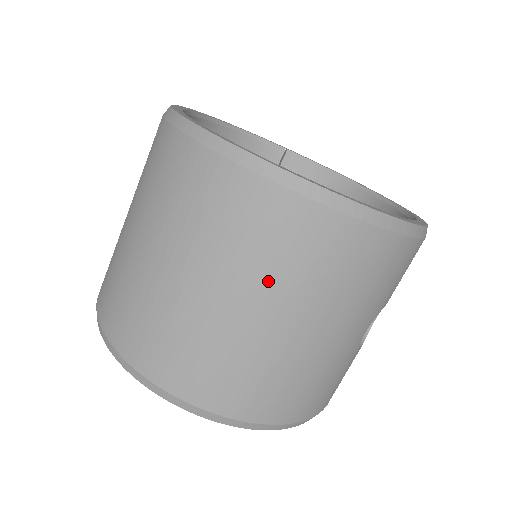
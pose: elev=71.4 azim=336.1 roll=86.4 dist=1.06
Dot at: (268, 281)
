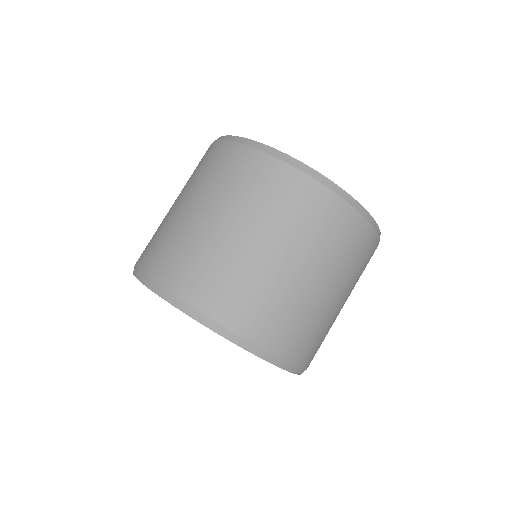
Dot at: (341, 271)
